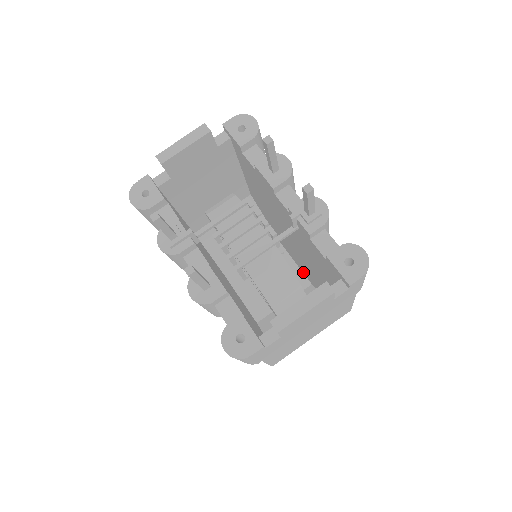
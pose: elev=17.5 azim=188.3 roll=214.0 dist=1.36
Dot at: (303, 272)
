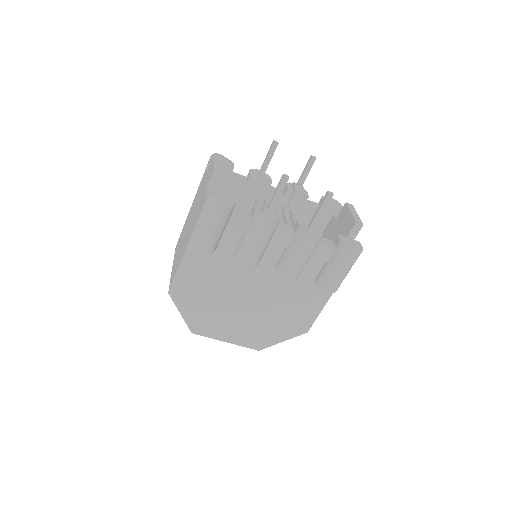
Dot at: occluded
